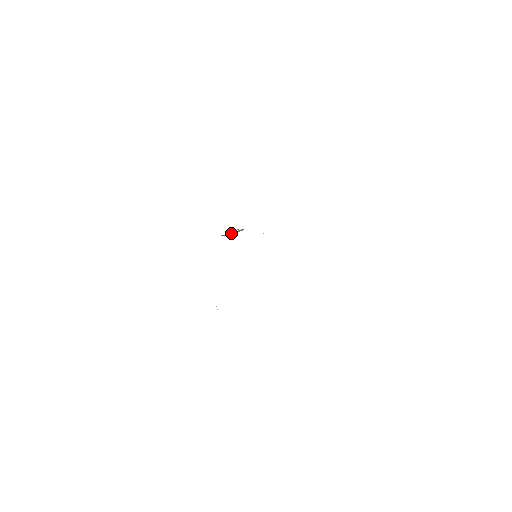
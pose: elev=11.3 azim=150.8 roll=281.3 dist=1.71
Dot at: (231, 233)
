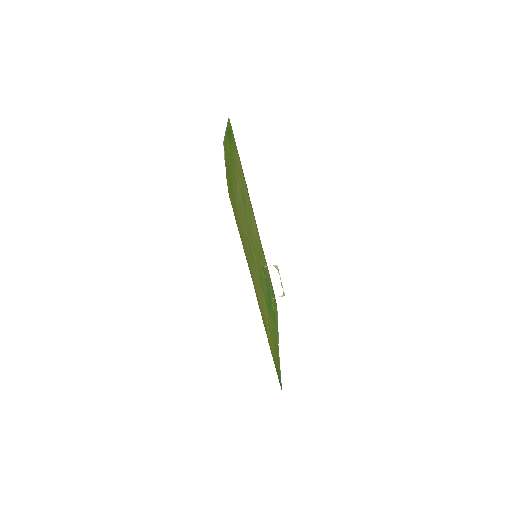
Dot at: (282, 287)
